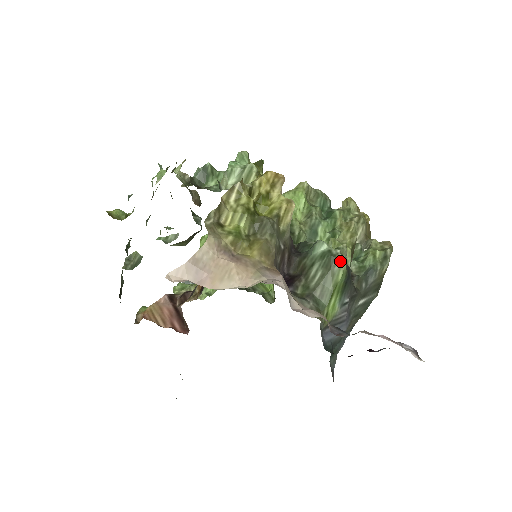
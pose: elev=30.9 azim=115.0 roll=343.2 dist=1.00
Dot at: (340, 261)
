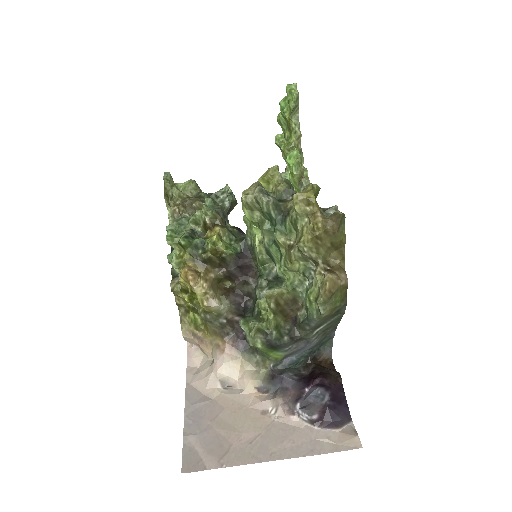
Dot at: occluded
